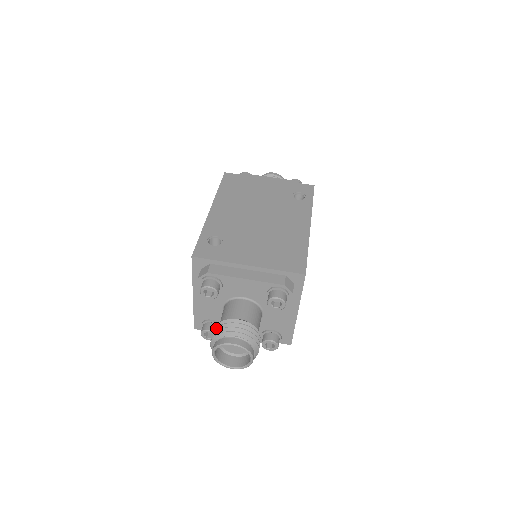
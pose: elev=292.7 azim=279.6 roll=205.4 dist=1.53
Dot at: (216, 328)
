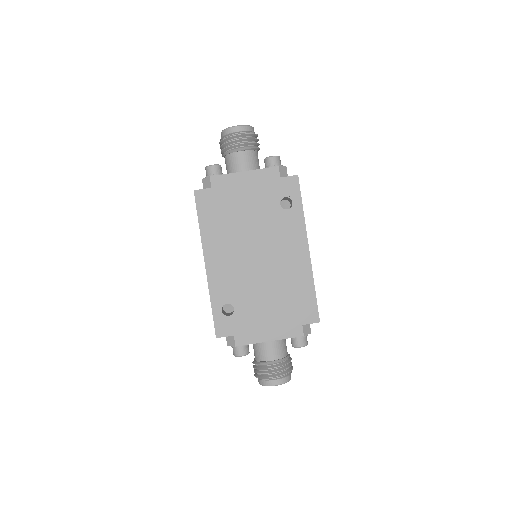
Dot at: occluded
